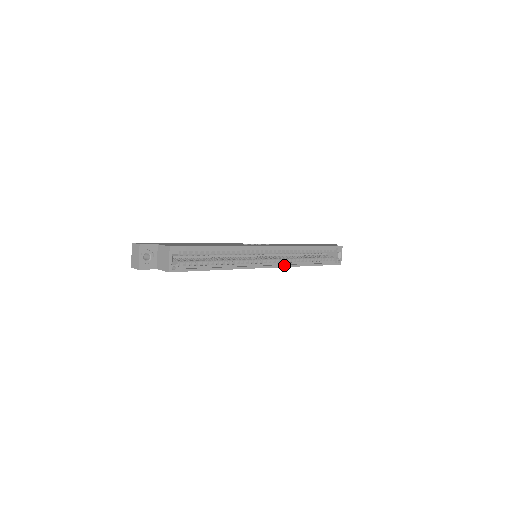
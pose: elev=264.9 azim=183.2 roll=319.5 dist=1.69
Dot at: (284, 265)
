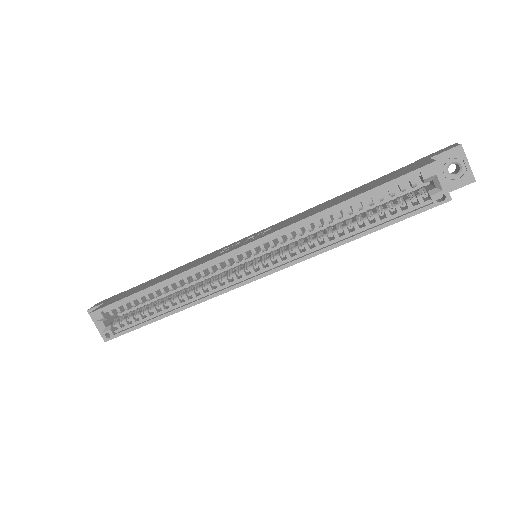
Dot at: (286, 264)
